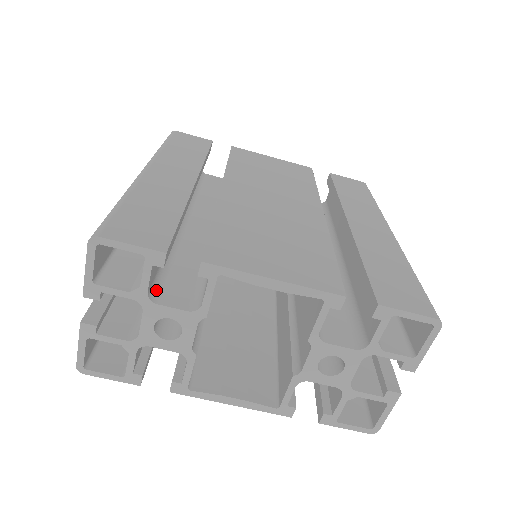
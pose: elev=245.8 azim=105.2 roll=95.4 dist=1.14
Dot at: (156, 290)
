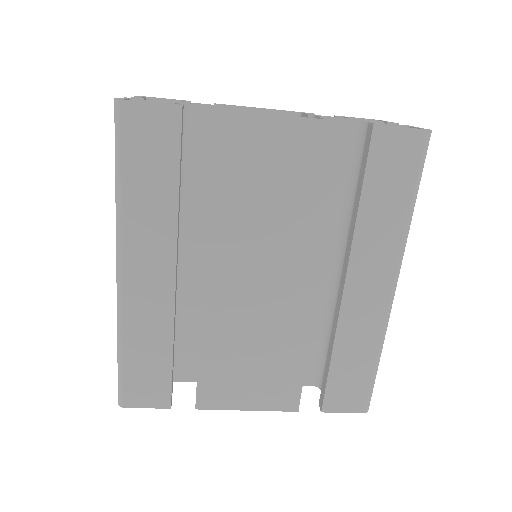
Dot at: occluded
